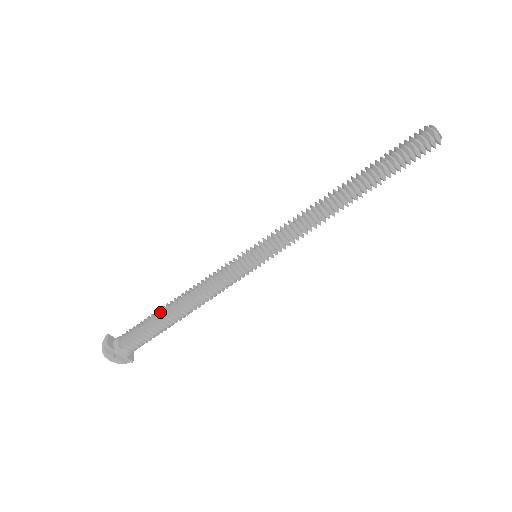
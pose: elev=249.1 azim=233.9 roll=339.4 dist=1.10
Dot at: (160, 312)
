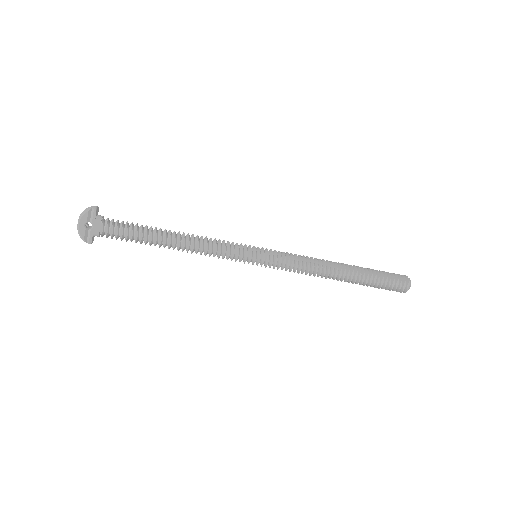
Dot at: occluded
